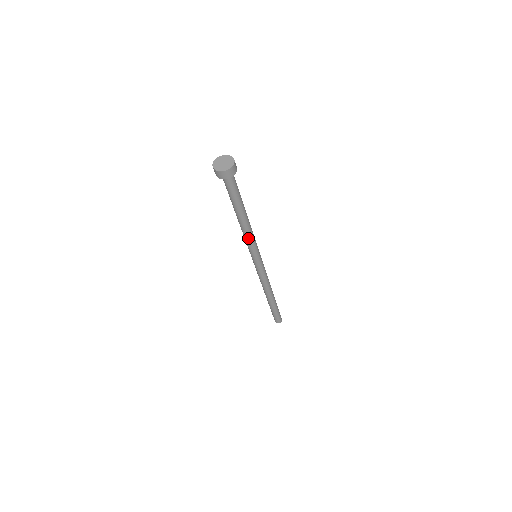
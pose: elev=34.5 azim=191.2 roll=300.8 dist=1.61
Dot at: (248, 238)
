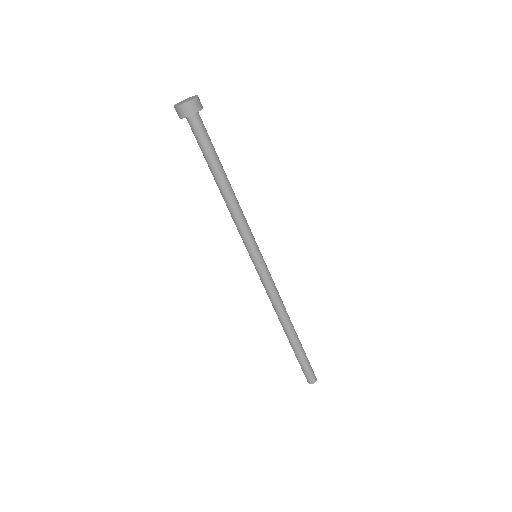
Dot at: (237, 220)
